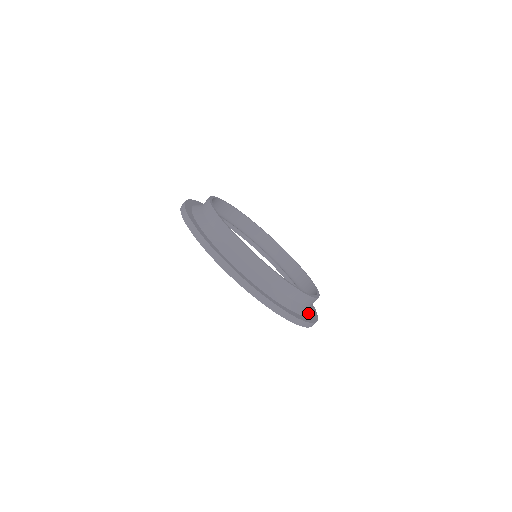
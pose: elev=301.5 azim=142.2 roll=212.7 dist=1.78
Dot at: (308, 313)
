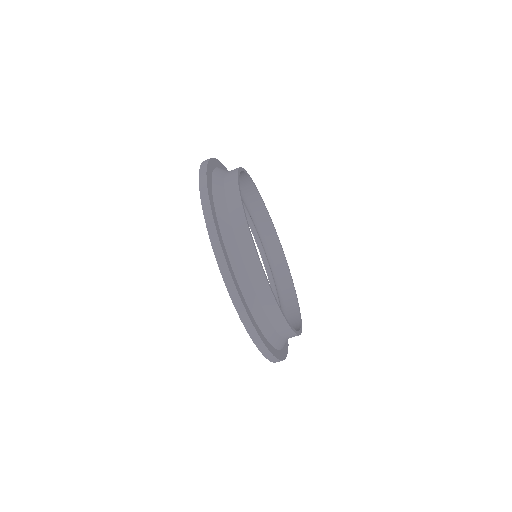
Dot at: (261, 323)
